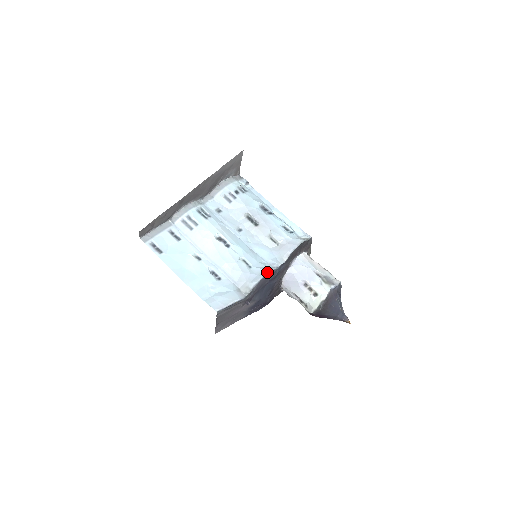
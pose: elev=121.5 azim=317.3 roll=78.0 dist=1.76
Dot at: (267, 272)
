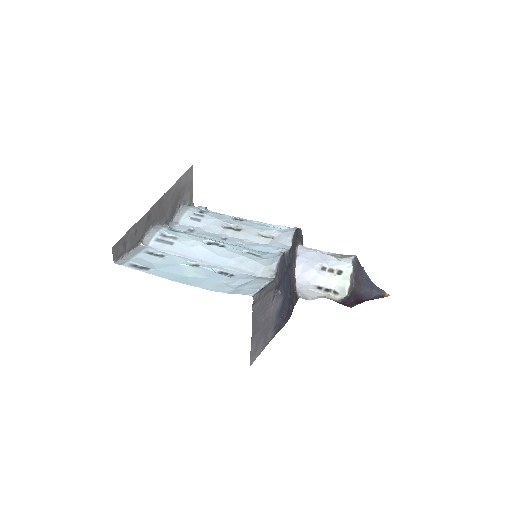
Dot at: (281, 252)
